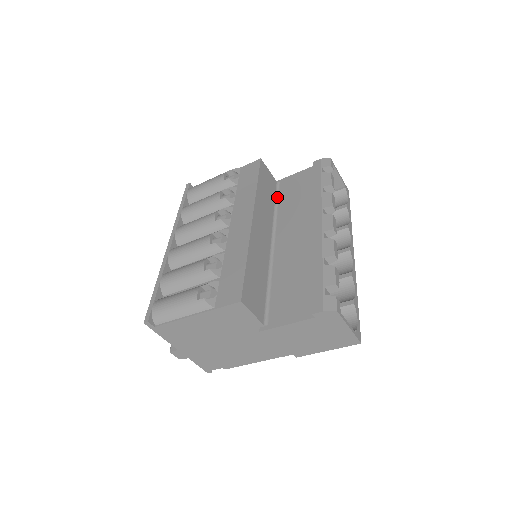
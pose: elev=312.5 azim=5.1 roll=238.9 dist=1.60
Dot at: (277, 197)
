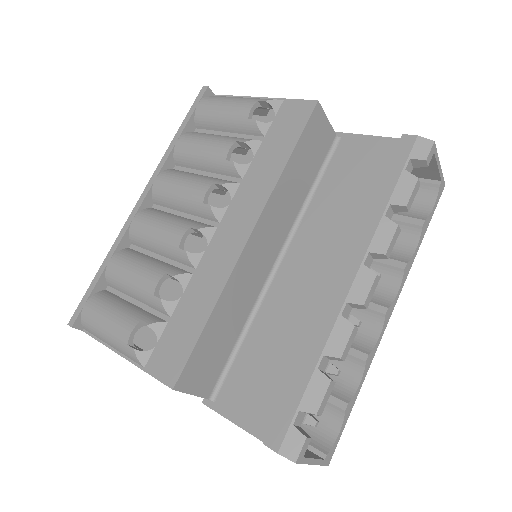
Dot at: (323, 169)
